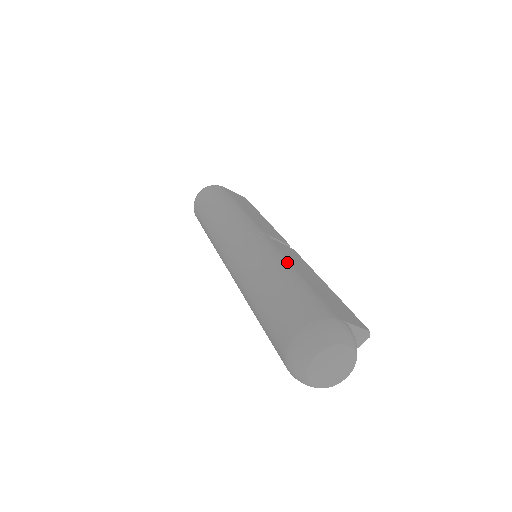
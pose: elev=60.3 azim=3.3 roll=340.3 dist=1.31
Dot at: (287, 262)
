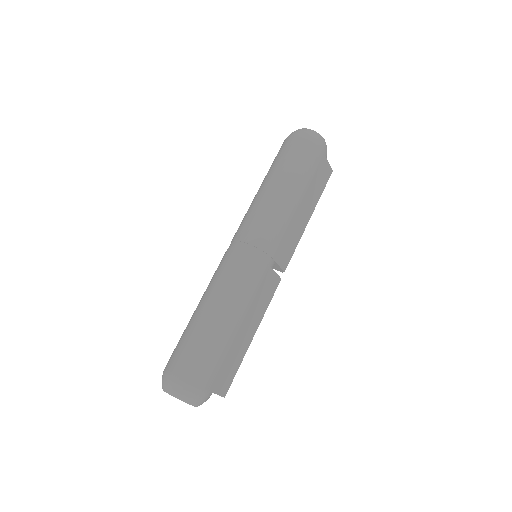
Dot at: (244, 311)
